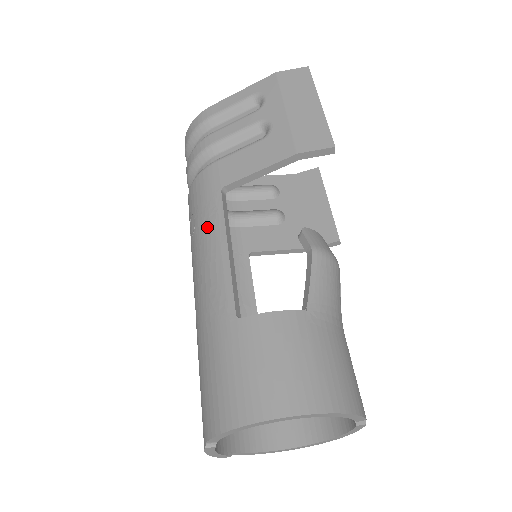
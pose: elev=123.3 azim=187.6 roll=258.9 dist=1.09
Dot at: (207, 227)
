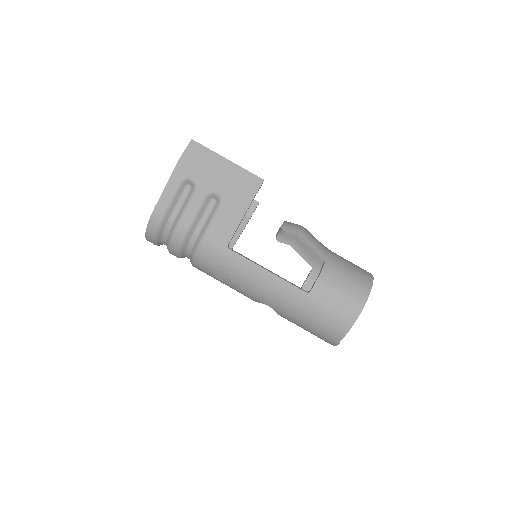
Dot at: (242, 271)
